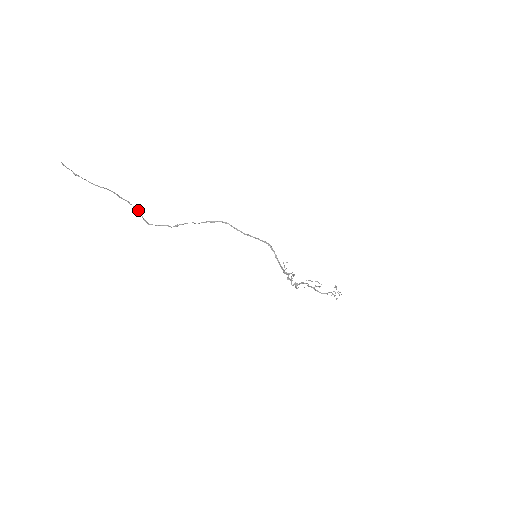
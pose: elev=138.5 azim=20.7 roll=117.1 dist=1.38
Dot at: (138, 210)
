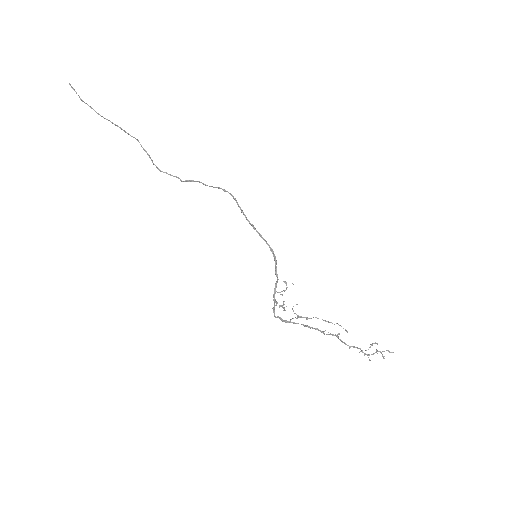
Dot at: (146, 152)
